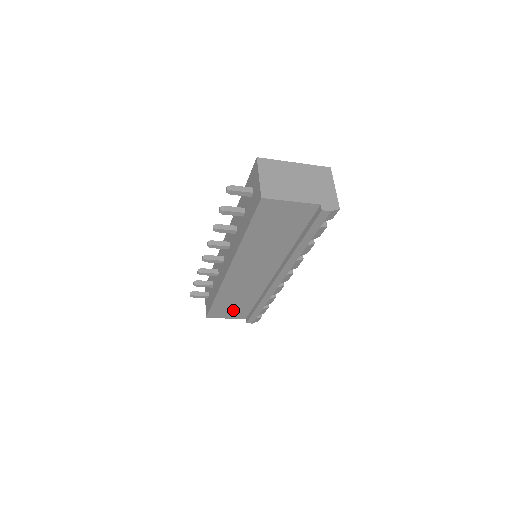
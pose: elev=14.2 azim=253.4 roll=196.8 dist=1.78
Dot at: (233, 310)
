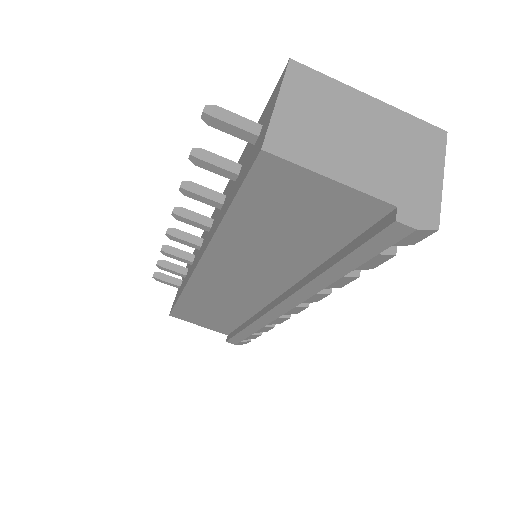
Dot at: (209, 319)
